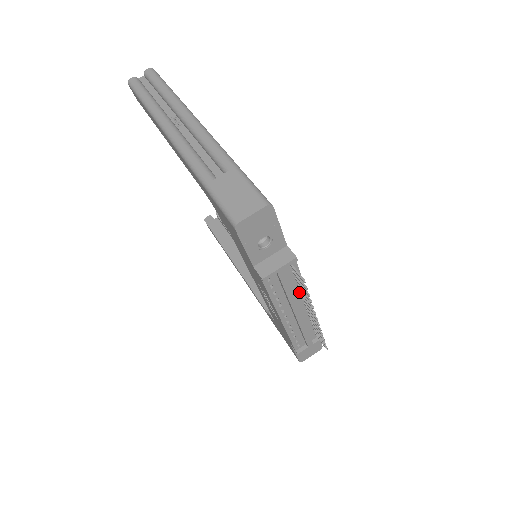
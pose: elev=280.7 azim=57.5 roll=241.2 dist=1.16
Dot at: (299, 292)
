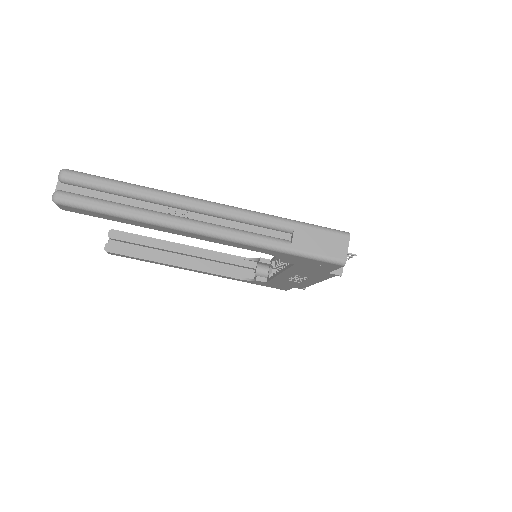
Dot at: occluded
